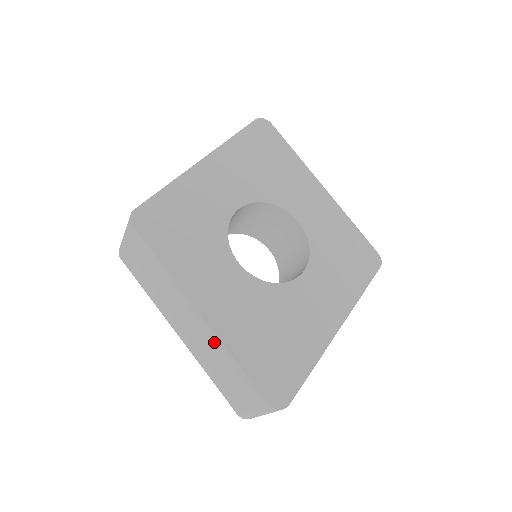
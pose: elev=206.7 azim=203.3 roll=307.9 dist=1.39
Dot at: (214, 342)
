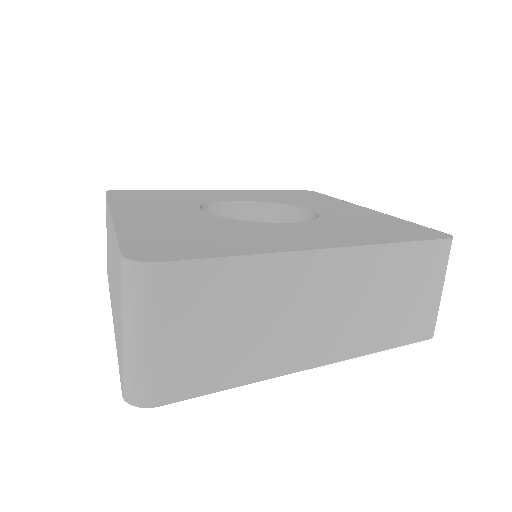
Dot at: (113, 242)
